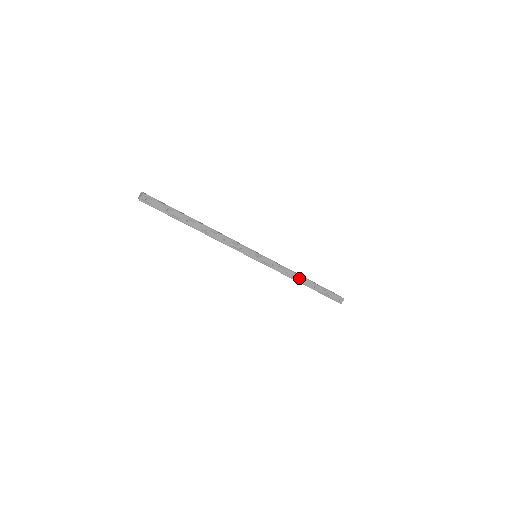
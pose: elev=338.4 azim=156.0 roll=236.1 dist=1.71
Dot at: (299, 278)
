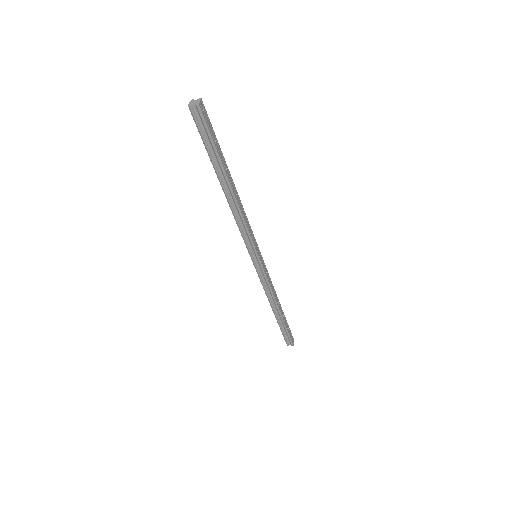
Dot at: (277, 300)
